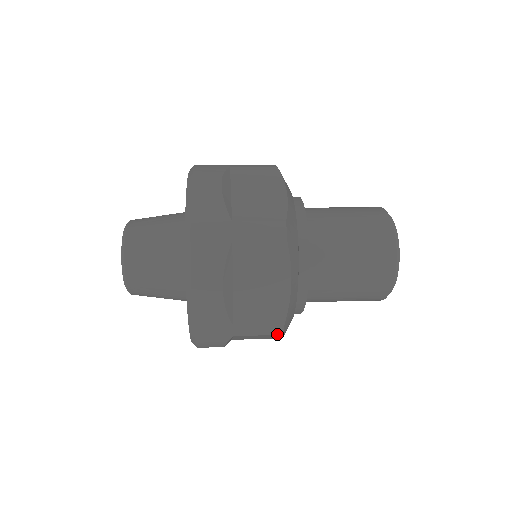
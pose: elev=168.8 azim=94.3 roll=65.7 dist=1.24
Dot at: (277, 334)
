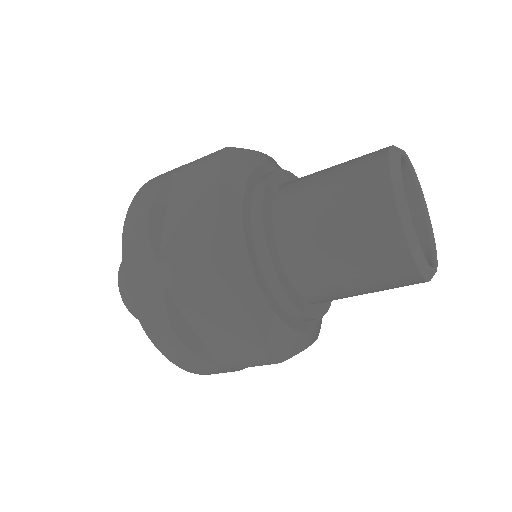
Dot at: (210, 273)
